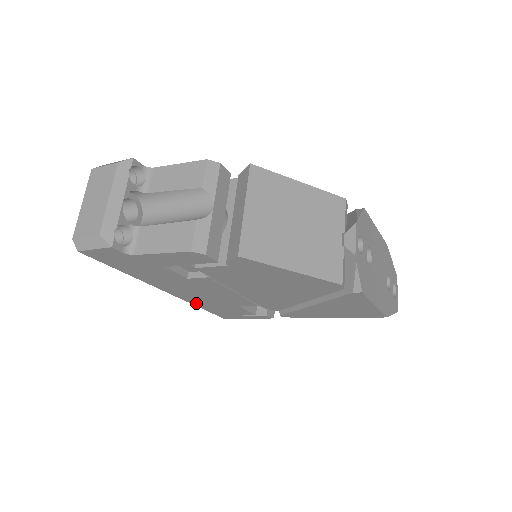
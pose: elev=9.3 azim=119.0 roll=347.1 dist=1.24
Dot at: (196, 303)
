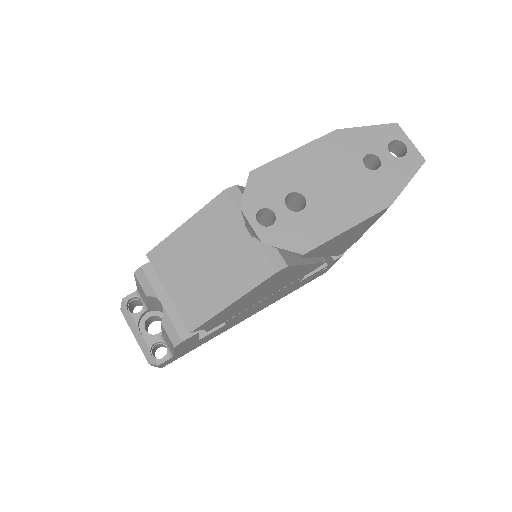
Dot at: occluded
